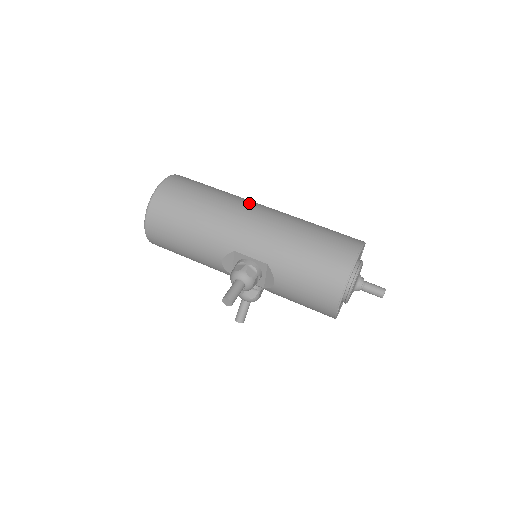
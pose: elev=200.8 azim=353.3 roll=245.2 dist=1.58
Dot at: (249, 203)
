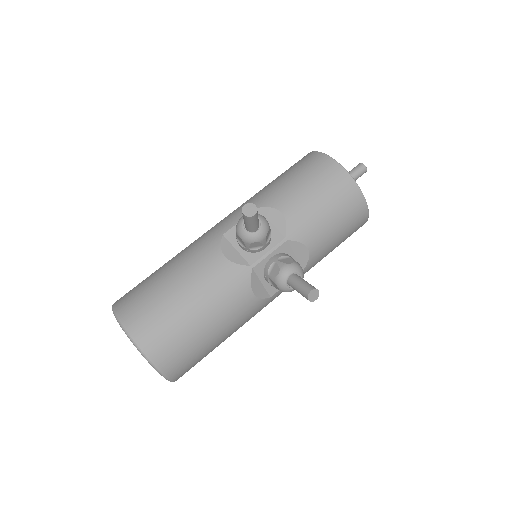
Dot at: occluded
